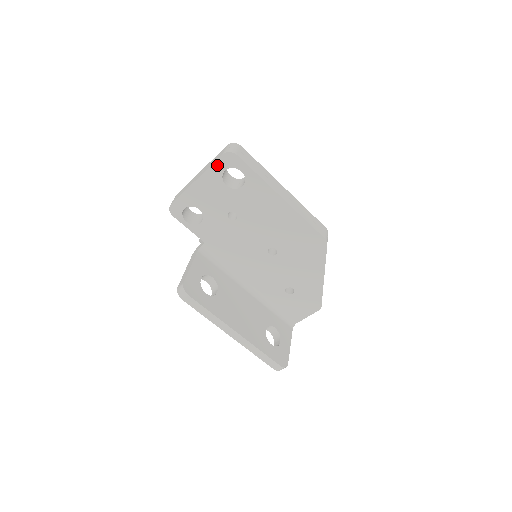
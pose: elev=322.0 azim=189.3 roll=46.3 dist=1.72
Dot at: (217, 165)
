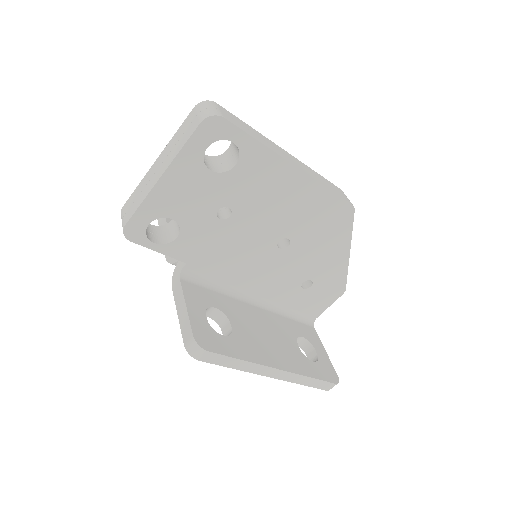
Dot at: (193, 142)
